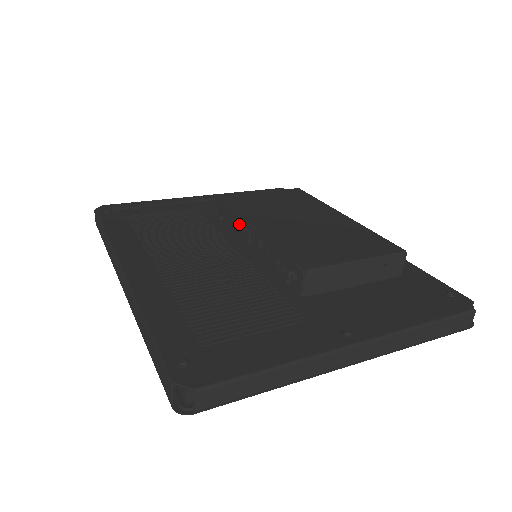
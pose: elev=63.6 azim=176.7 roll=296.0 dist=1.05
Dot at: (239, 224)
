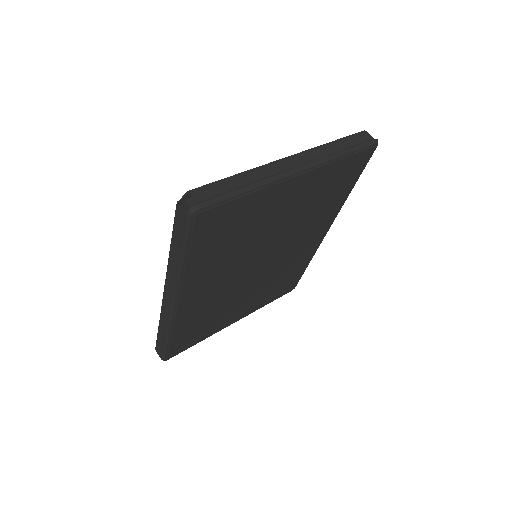
Dot at: occluded
